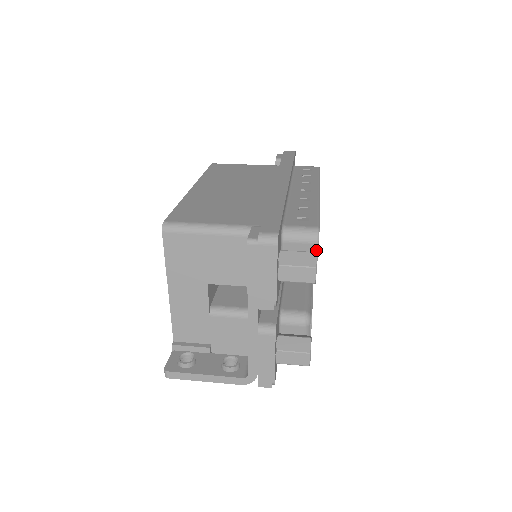
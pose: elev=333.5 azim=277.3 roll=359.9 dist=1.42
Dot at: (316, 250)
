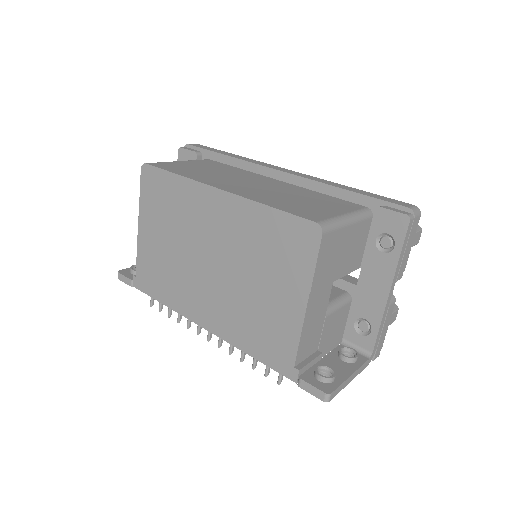
Dot at: occluded
